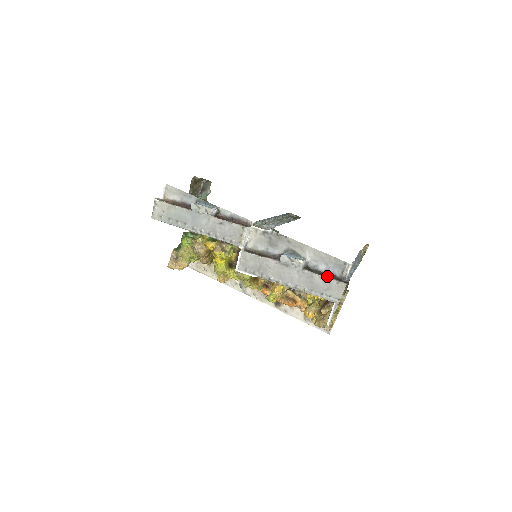
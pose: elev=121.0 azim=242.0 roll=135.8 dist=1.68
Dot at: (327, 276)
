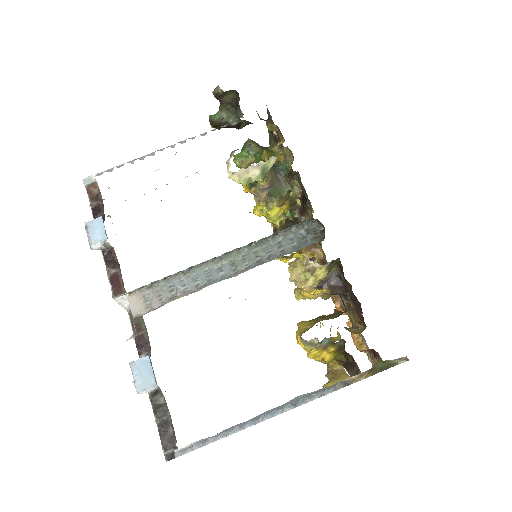
Dot at: (159, 429)
